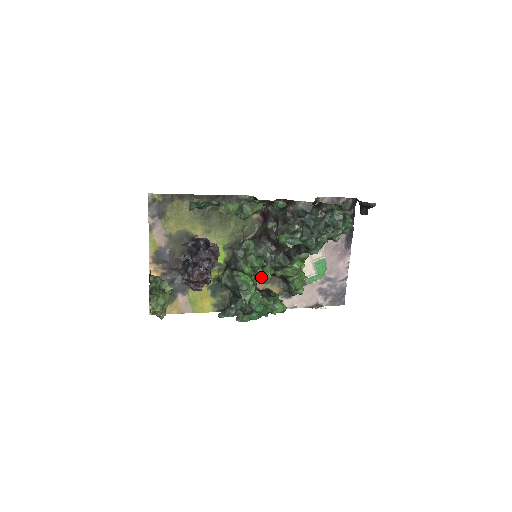
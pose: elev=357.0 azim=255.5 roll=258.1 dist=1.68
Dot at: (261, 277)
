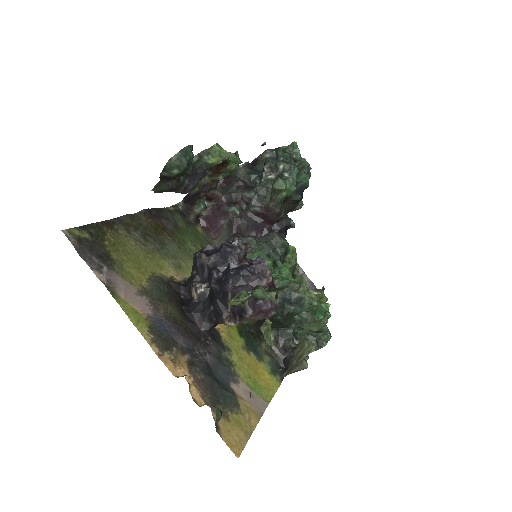
Dot at: occluded
